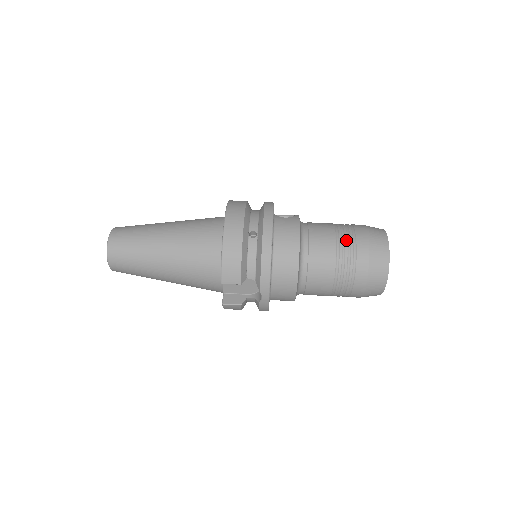
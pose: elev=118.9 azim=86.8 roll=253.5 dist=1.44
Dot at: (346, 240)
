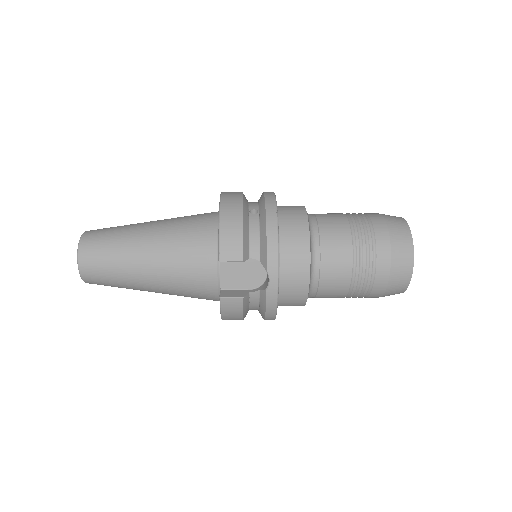
Dot at: (359, 218)
